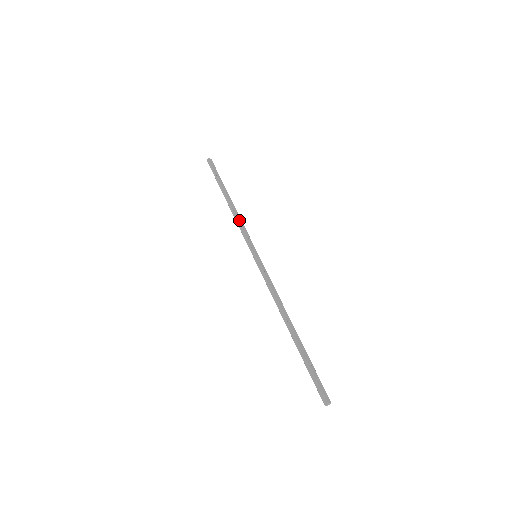
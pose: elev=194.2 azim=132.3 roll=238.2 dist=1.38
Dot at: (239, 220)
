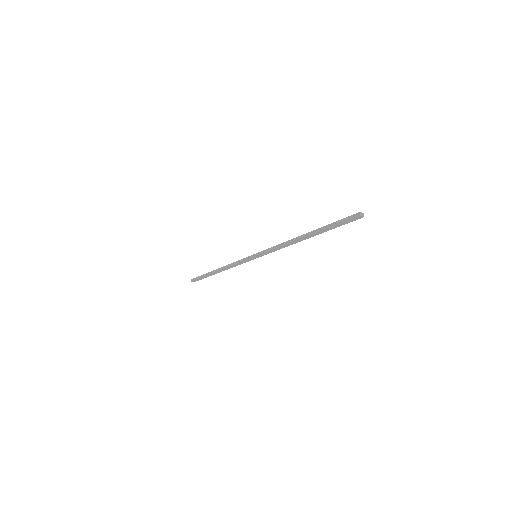
Dot at: (232, 263)
